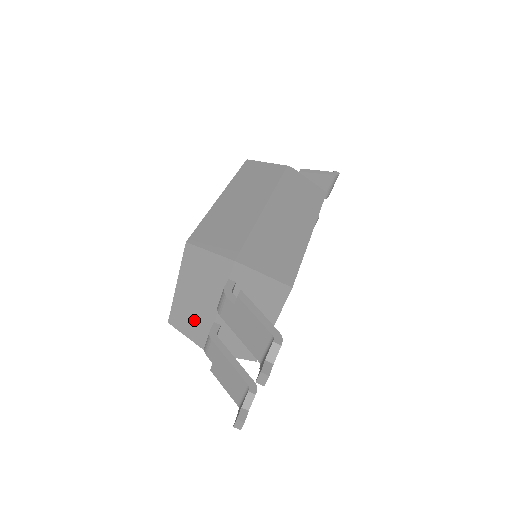
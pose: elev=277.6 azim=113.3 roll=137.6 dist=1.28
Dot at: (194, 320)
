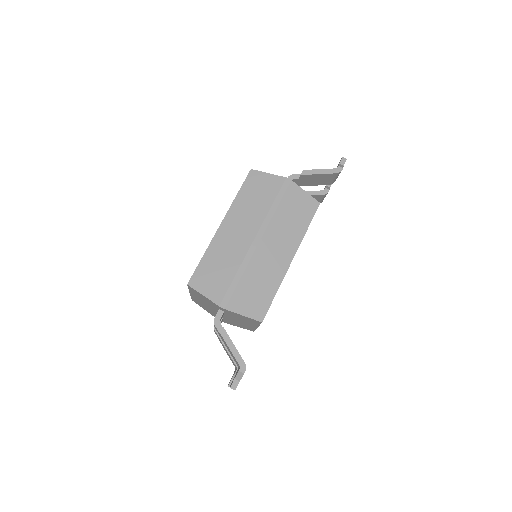
Dot at: (206, 308)
